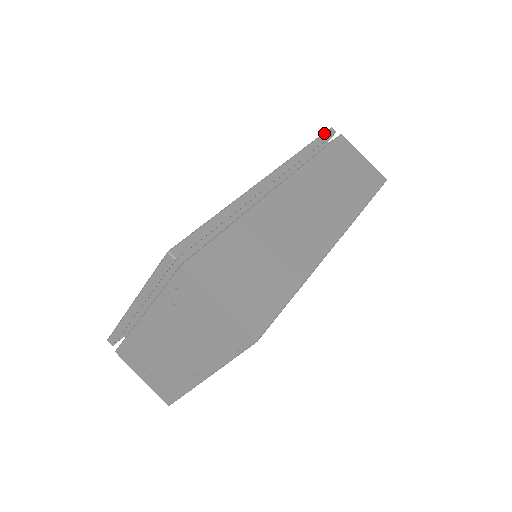
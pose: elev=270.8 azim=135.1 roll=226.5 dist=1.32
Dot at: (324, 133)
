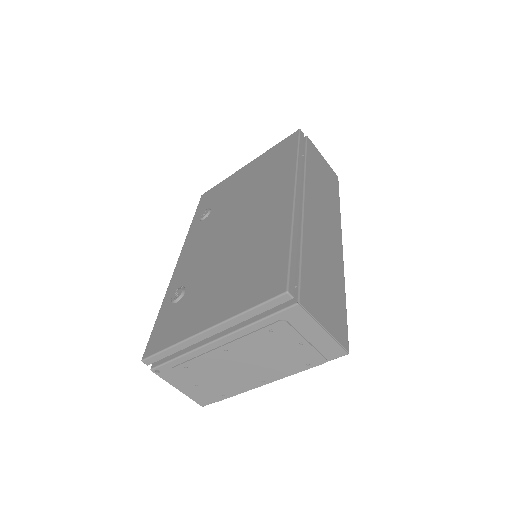
Dot at: (300, 137)
